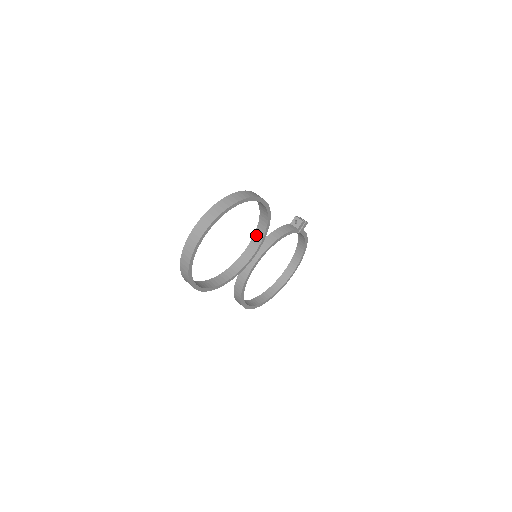
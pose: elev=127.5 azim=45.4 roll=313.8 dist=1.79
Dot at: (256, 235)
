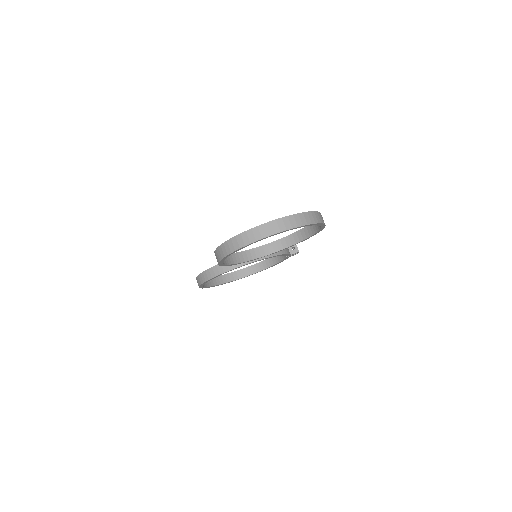
Dot at: (276, 243)
